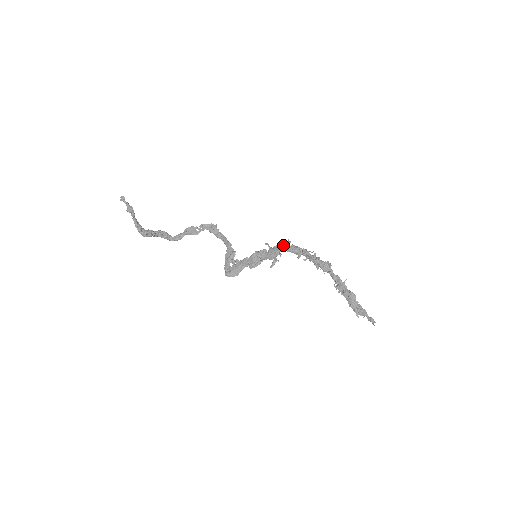
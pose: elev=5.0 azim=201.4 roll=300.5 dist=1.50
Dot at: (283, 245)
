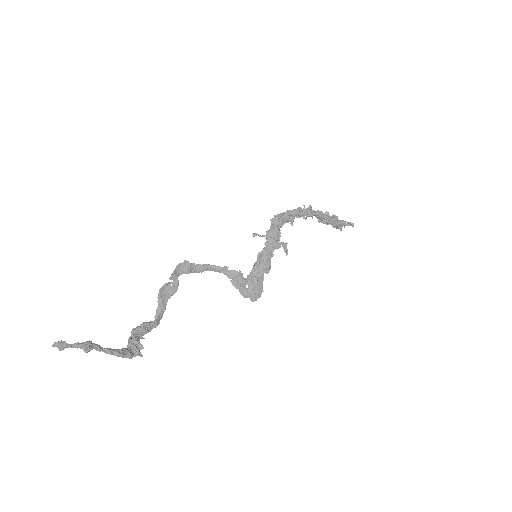
Dot at: (276, 224)
